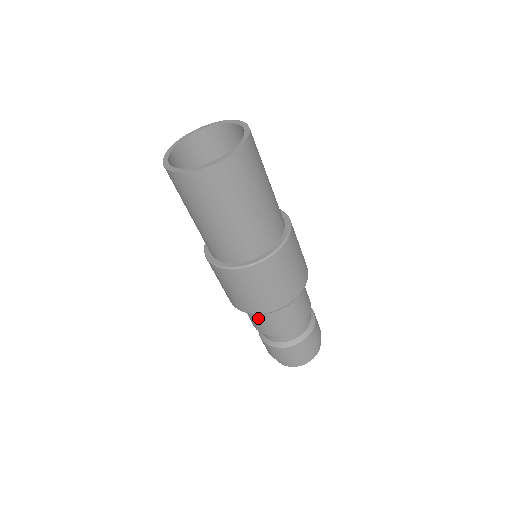
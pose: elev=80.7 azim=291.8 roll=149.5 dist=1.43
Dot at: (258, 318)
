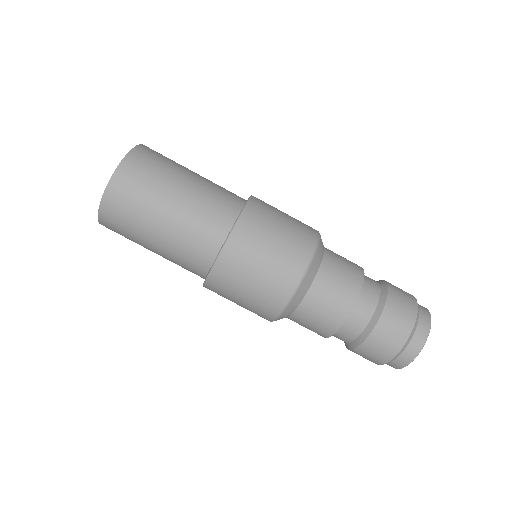
Dot at: (312, 306)
